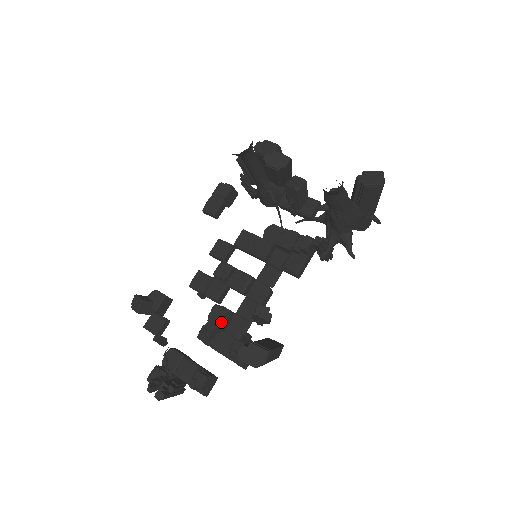
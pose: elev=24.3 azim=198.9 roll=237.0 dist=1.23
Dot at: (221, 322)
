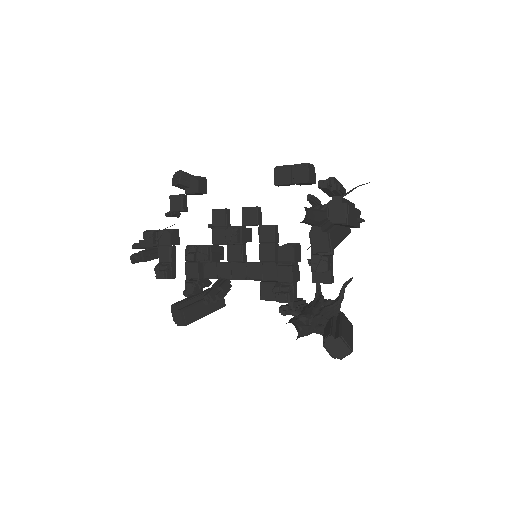
Dot at: (200, 261)
